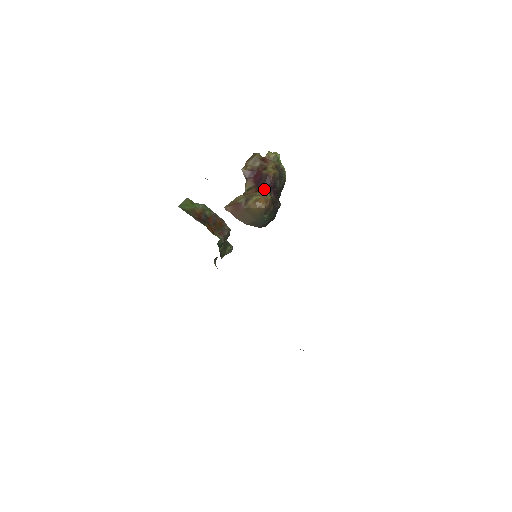
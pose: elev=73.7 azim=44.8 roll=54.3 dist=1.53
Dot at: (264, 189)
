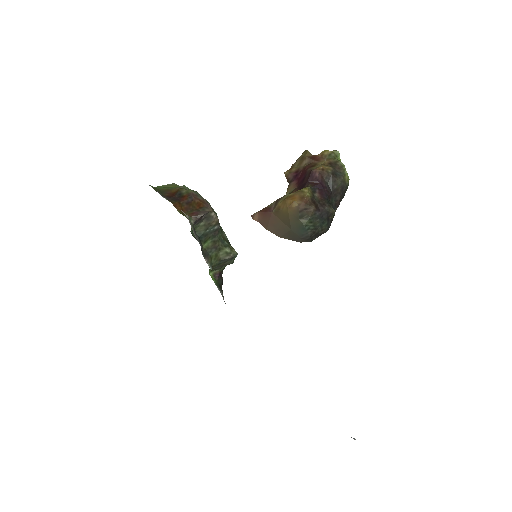
Dot at: occluded
